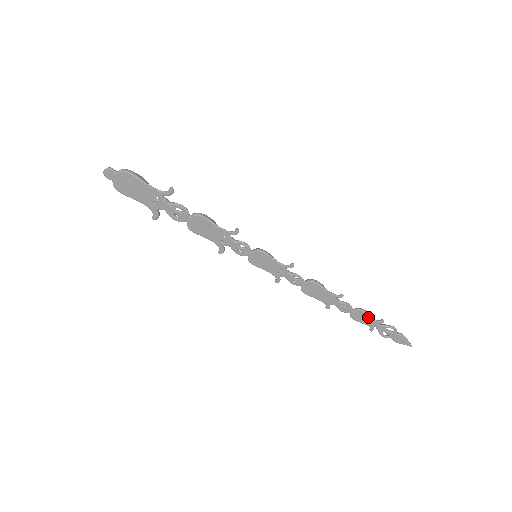
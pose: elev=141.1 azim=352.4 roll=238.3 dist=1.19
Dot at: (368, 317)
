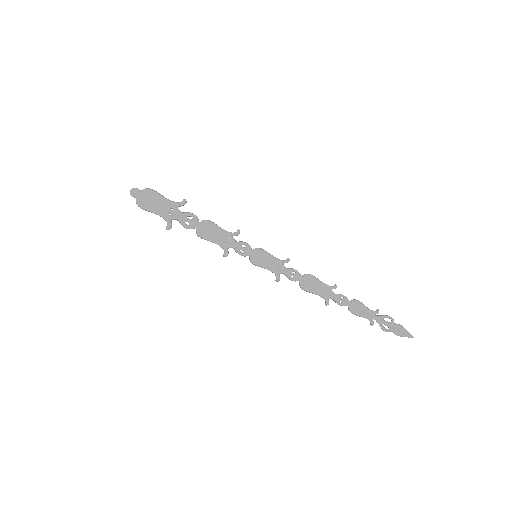
Dot at: (364, 307)
